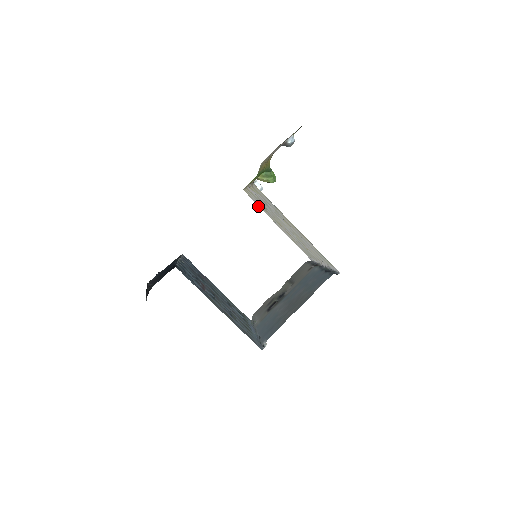
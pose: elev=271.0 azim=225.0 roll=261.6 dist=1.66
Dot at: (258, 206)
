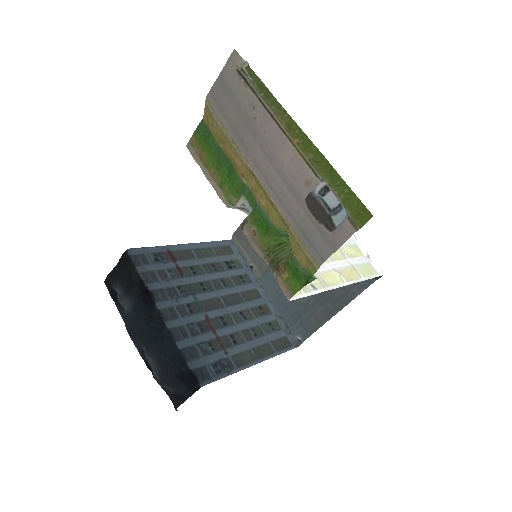
Dot at: occluded
